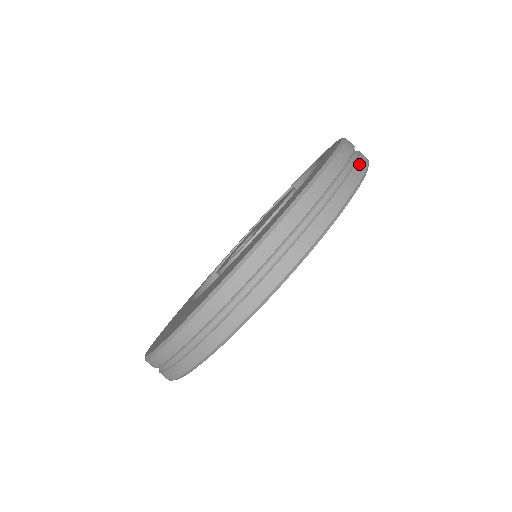
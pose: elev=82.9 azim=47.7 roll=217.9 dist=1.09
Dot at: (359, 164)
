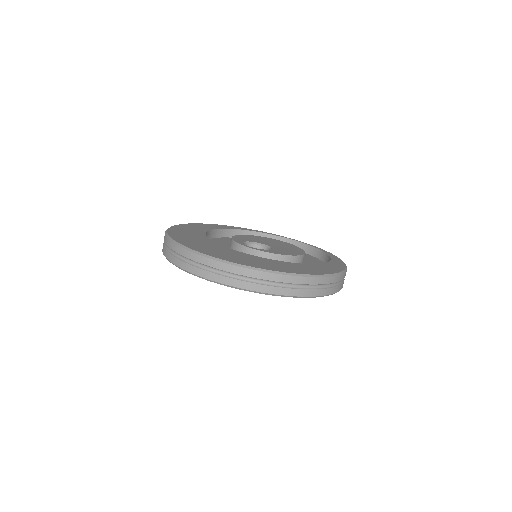
Dot at: (339, 287)
